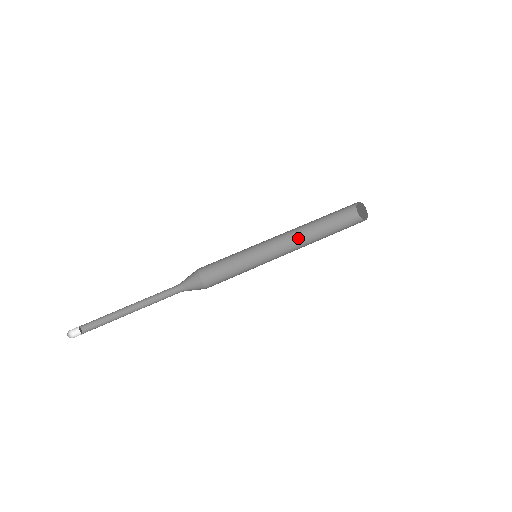
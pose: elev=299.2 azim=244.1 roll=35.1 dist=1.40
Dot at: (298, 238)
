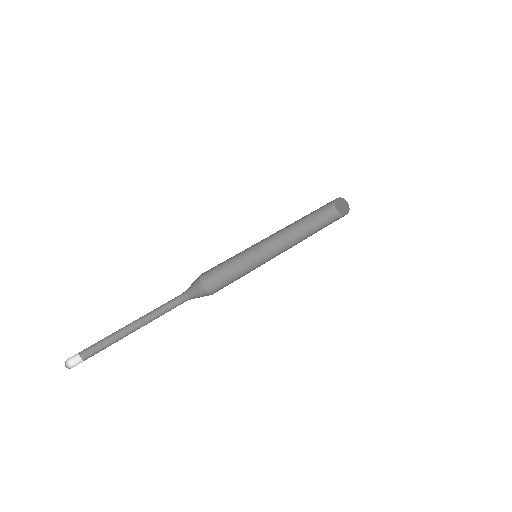
Dot at: (287, 231)
